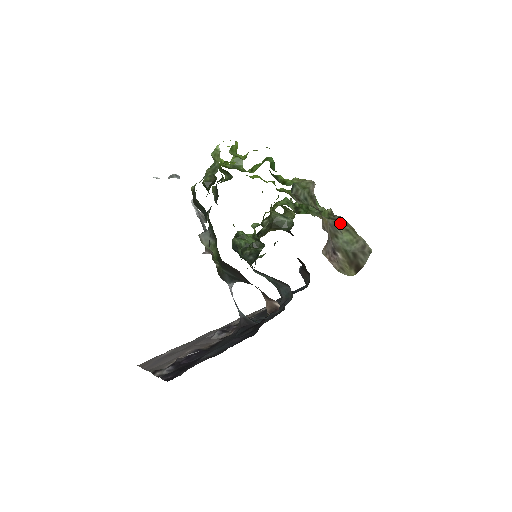
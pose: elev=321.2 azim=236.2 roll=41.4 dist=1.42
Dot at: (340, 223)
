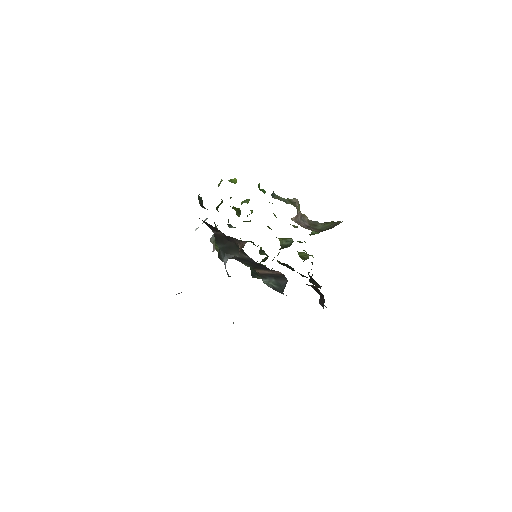
Dot at: (323, 223)
